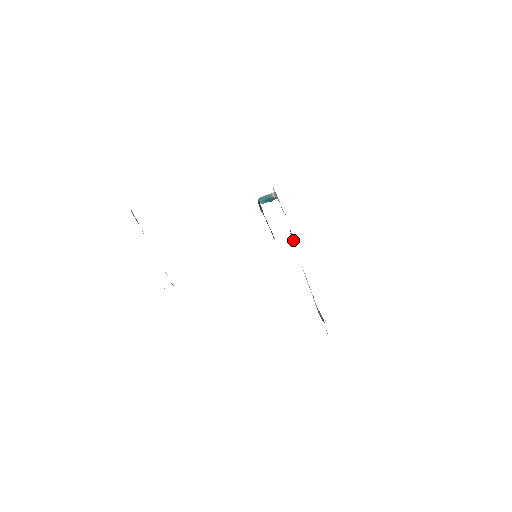
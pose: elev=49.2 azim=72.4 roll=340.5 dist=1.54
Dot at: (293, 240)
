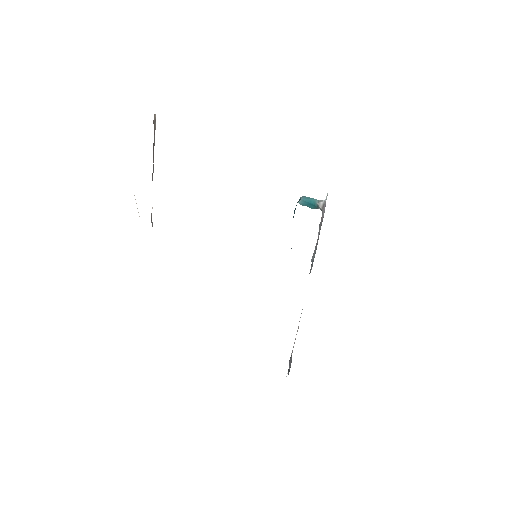
Dot at: occluded
